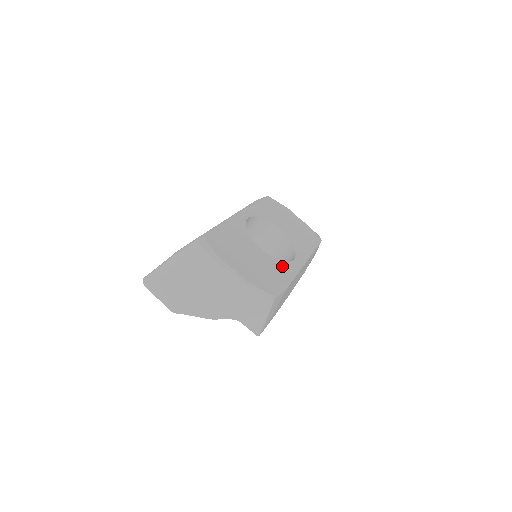
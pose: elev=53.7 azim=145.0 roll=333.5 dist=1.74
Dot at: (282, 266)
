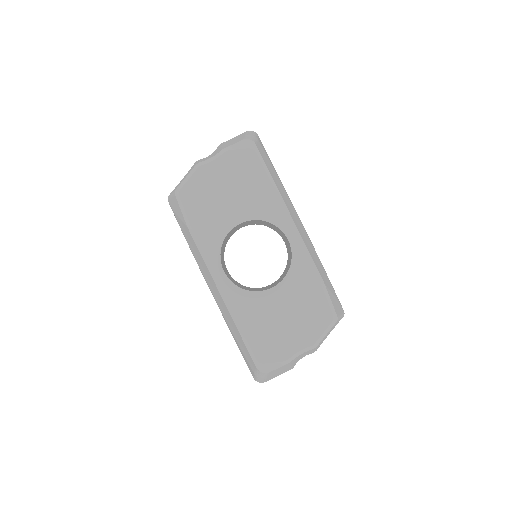
Dot at: (298, 272)
